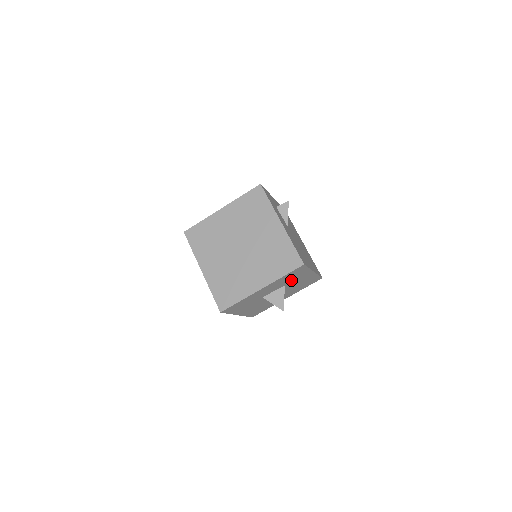
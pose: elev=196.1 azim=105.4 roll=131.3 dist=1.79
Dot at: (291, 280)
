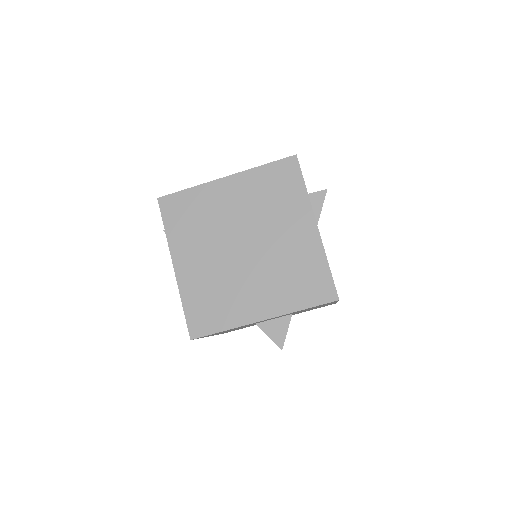
Dot at: occluded
